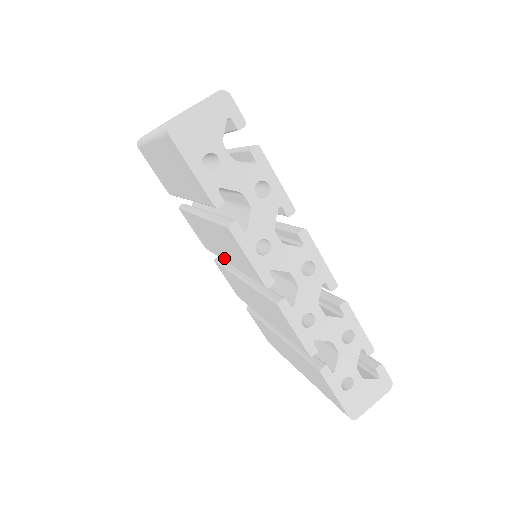
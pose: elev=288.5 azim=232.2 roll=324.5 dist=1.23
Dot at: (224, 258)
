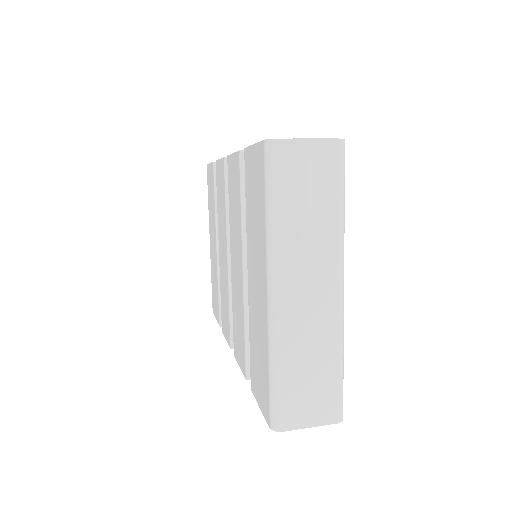
Dot at: (227, 265)
